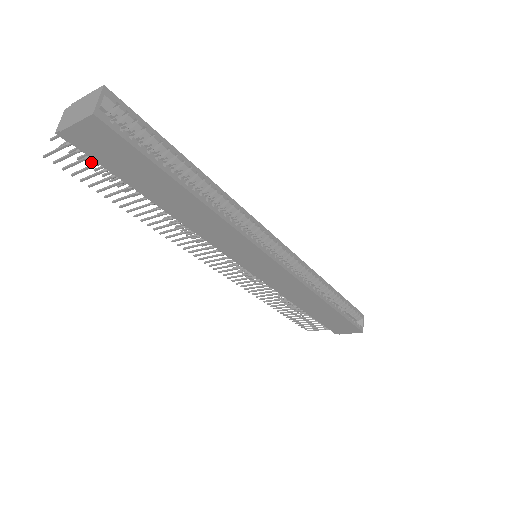
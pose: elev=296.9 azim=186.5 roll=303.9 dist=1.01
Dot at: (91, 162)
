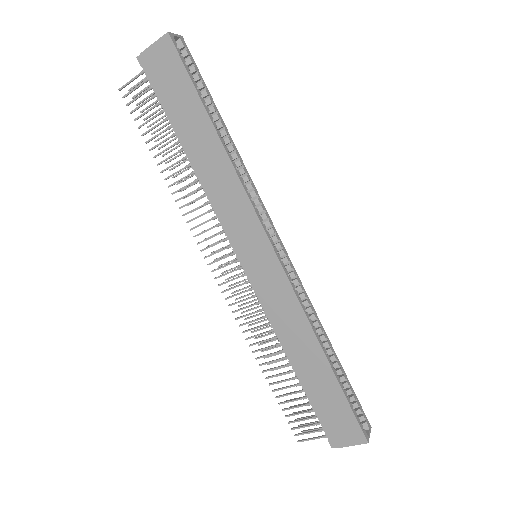
Dot at: (149, 116)
